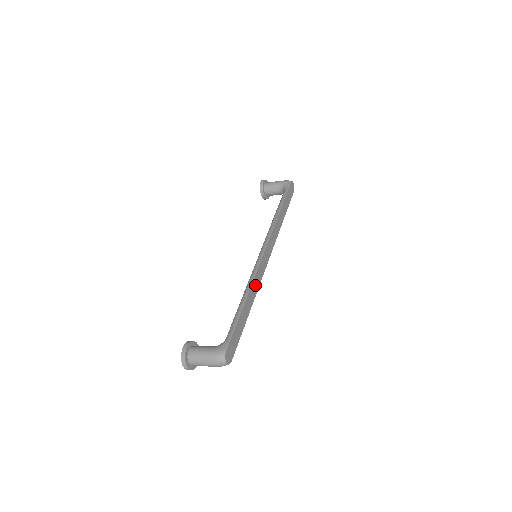
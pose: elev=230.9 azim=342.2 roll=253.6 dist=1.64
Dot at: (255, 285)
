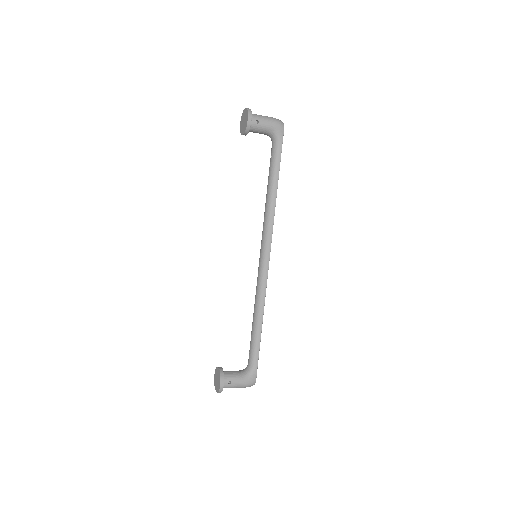
Dot at: occluded
